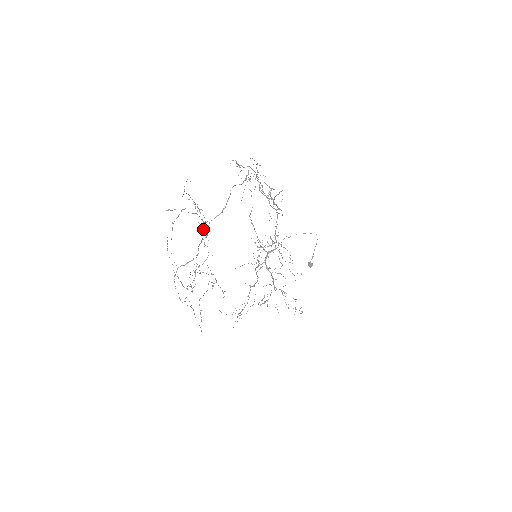
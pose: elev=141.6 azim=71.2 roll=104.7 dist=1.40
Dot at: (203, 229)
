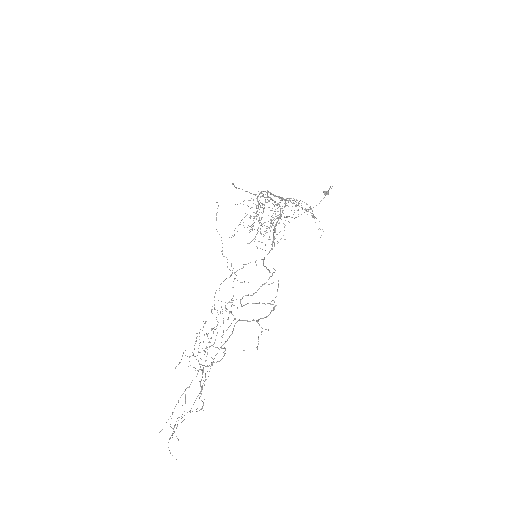
Dot at: (199, 397)
